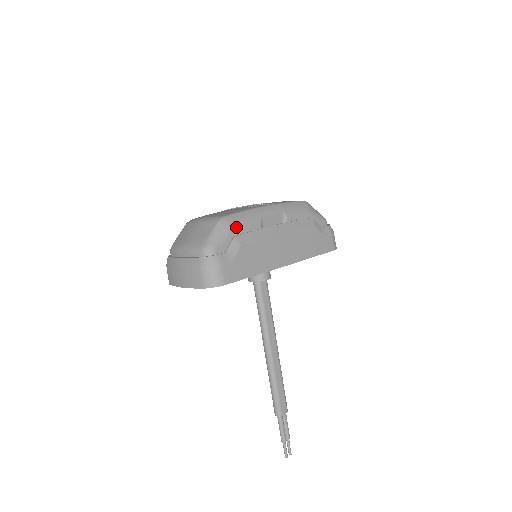
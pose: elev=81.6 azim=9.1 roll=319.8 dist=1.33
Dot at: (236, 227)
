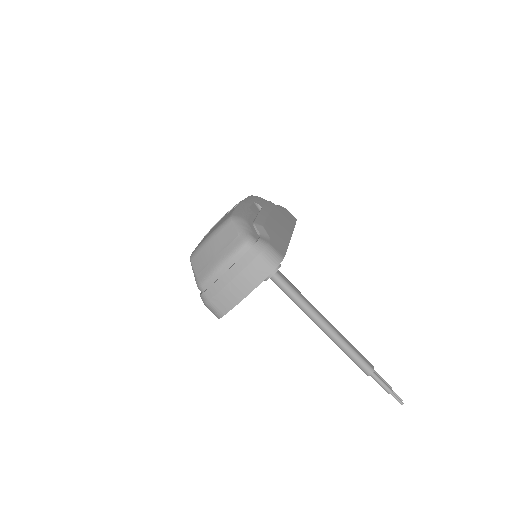
Dot at: (246, 218)
